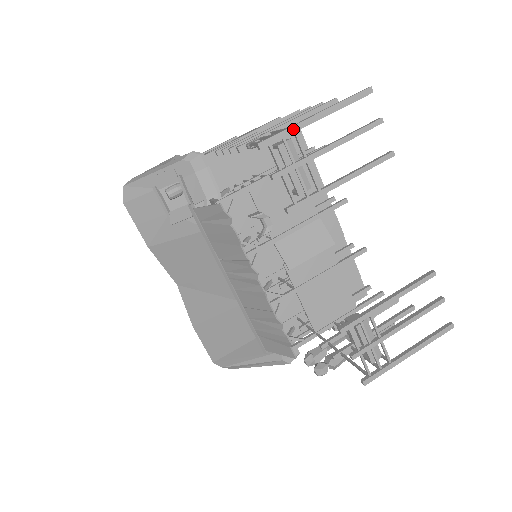
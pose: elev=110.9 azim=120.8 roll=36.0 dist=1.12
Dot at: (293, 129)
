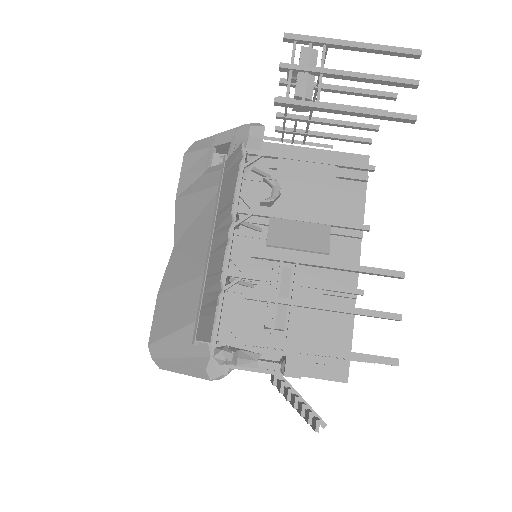
Dot at: (324, 40)
